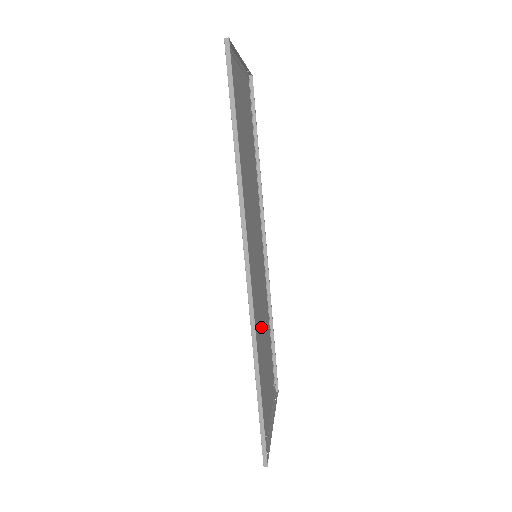
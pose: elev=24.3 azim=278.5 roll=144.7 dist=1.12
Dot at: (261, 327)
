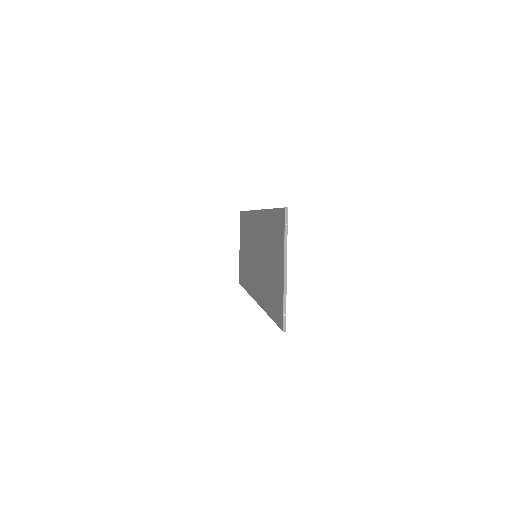
Dot at: (248, 255)
